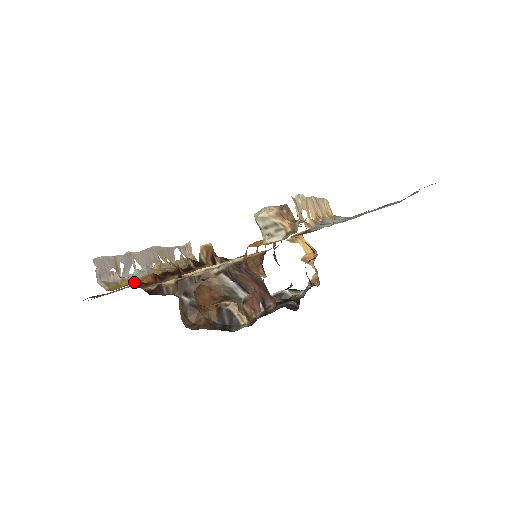
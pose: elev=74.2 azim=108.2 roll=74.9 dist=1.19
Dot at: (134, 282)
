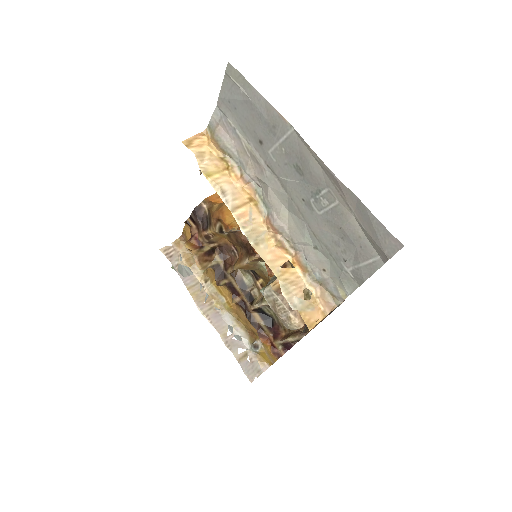
Dot at: (272, 356)
